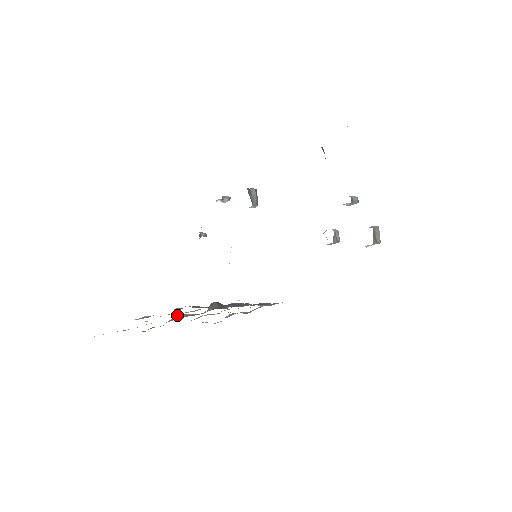
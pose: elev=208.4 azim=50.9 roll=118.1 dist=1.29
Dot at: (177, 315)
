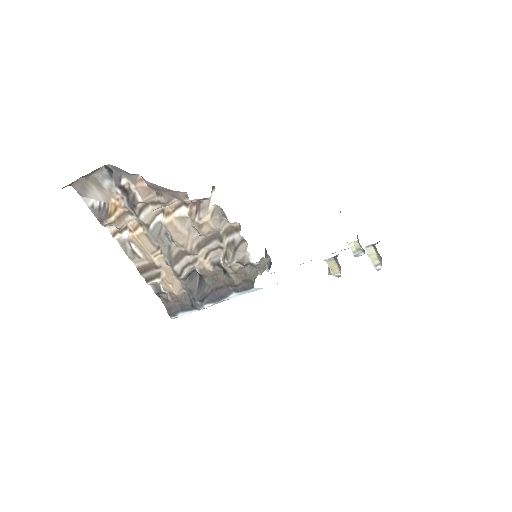
Dot at: (164, 231)
